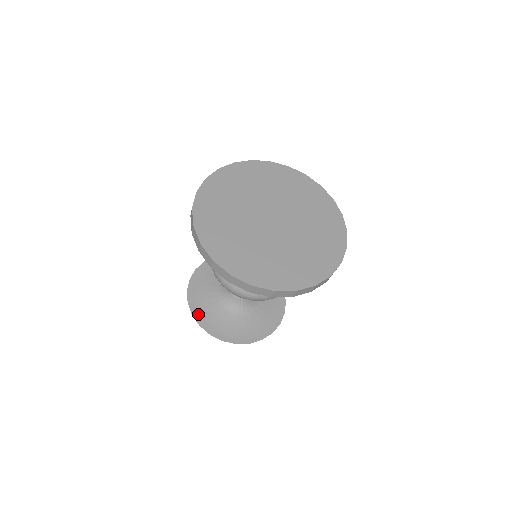
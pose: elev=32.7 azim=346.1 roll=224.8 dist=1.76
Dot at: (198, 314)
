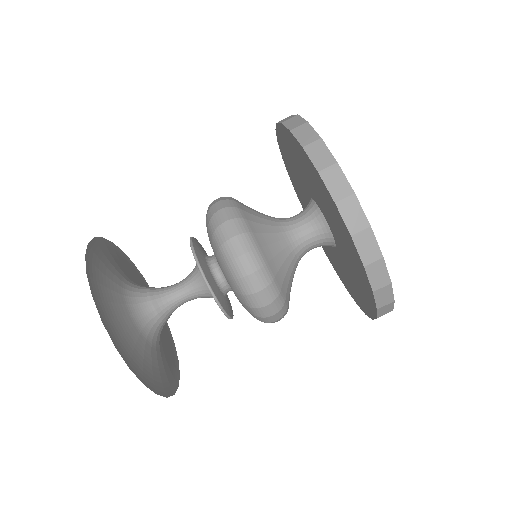
Dot at: (94, 253)
